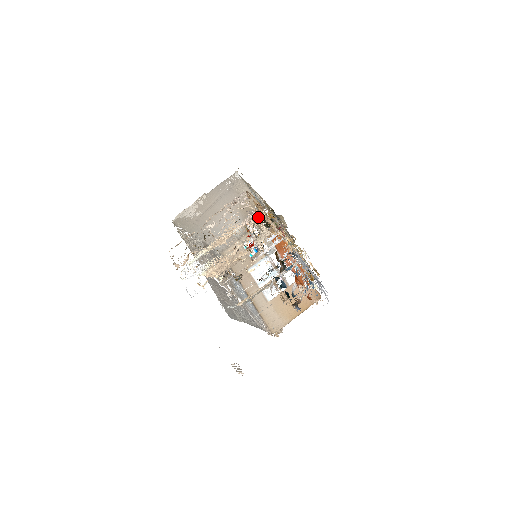
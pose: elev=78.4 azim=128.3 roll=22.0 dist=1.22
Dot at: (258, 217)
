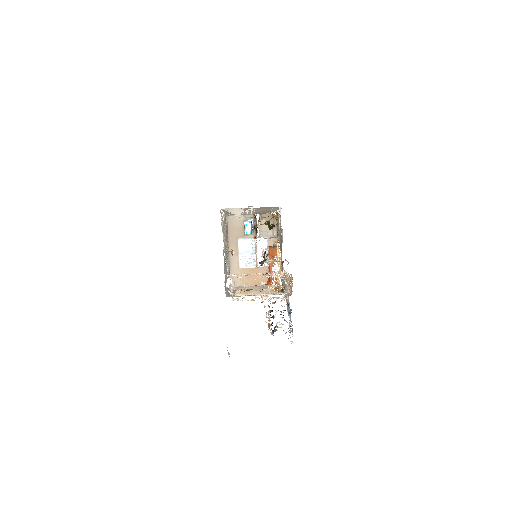
Dot at: (283, 272)
